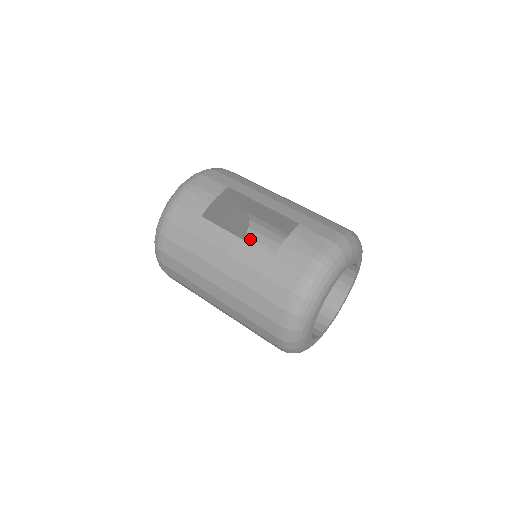
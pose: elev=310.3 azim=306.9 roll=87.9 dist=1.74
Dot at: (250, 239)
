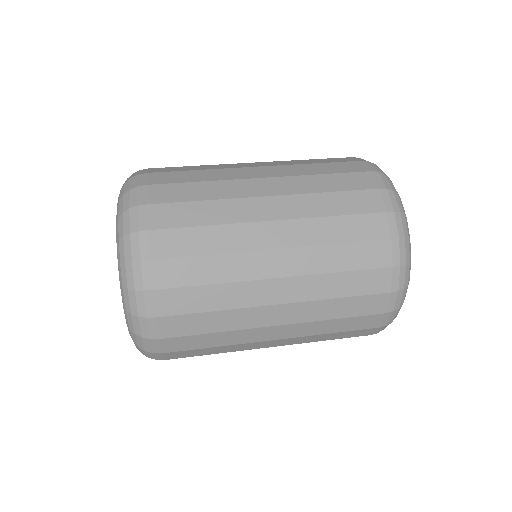
Dot at: occluded
